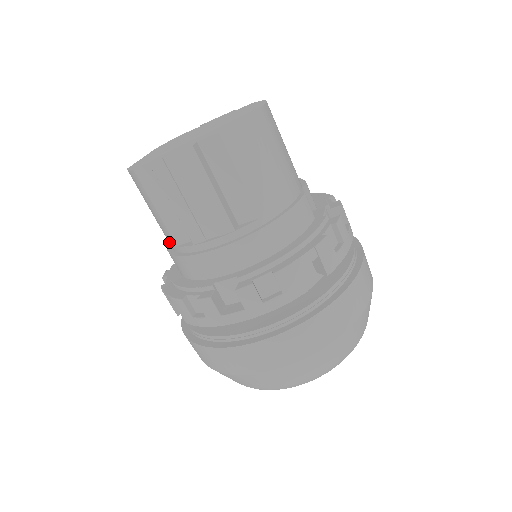
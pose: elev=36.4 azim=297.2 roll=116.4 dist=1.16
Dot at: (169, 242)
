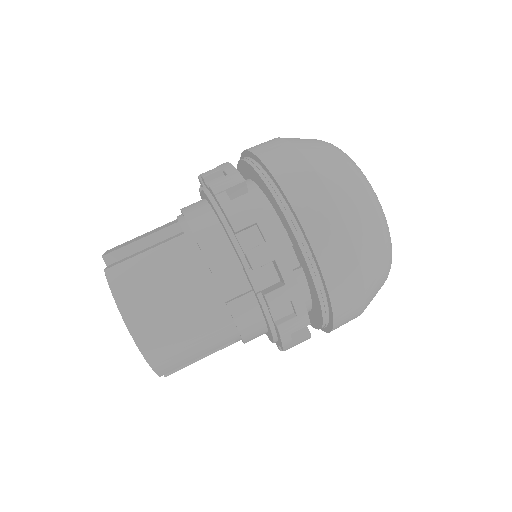
Dot at: occluded
